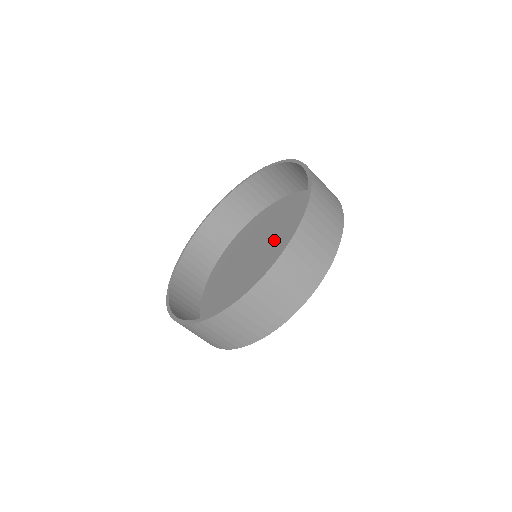
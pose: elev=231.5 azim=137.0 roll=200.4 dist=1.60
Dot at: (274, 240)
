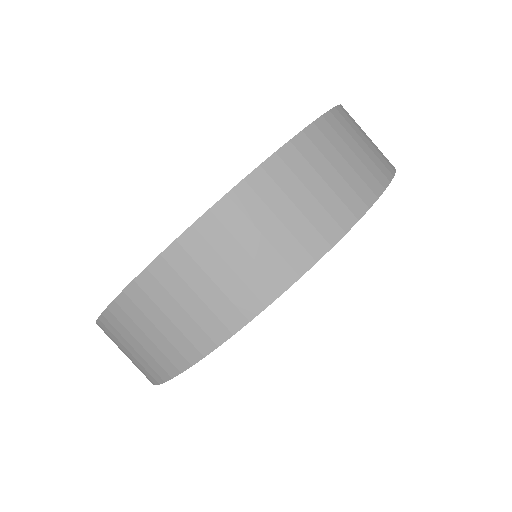
Dot at: occluded
